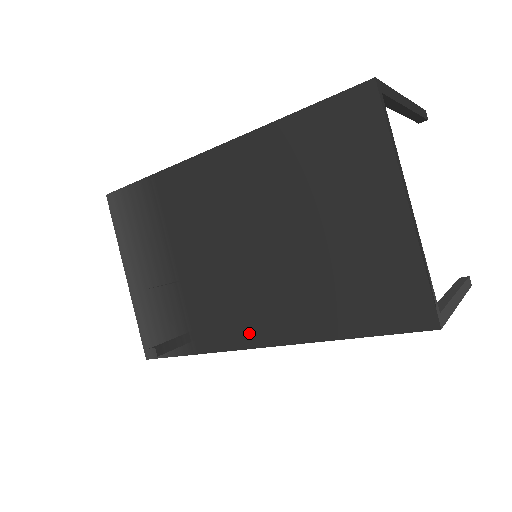
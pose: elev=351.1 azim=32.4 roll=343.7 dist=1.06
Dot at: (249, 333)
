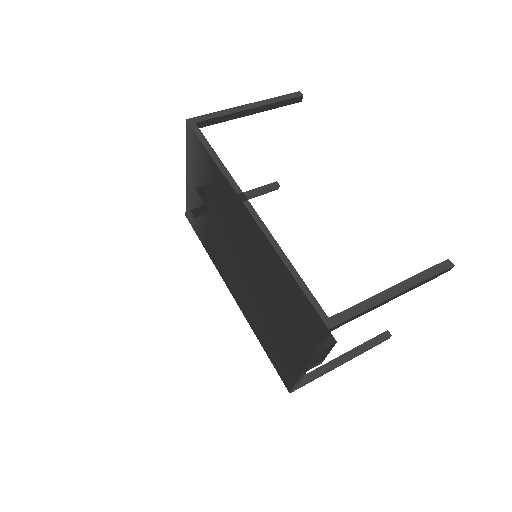
Dot at: (229, 284)
